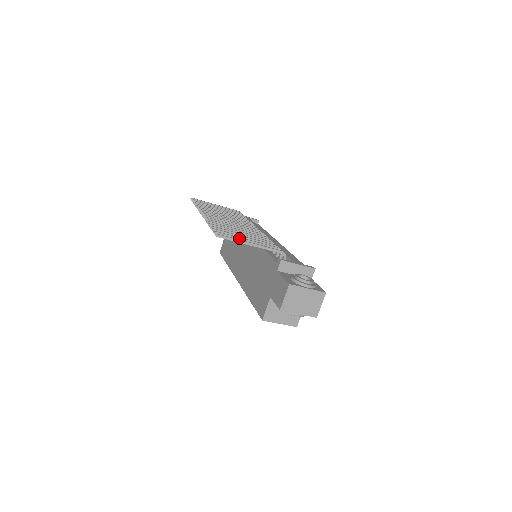
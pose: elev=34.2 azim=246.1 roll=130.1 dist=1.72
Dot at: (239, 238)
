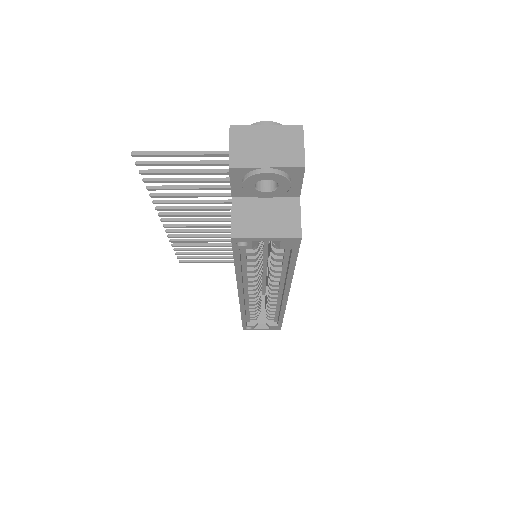
Dot at: (174, 161)
